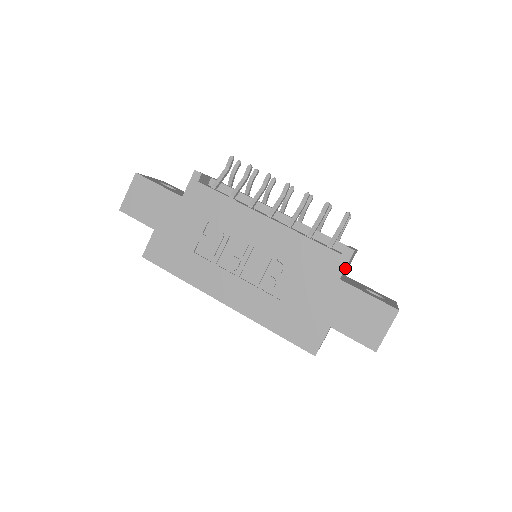
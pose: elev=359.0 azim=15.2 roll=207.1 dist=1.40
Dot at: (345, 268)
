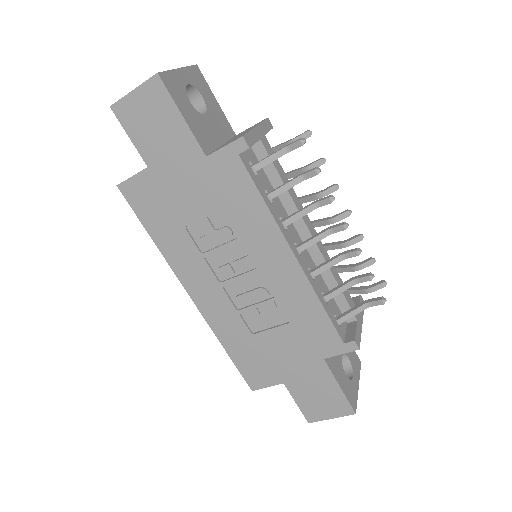
Dot at: (337, 353)
